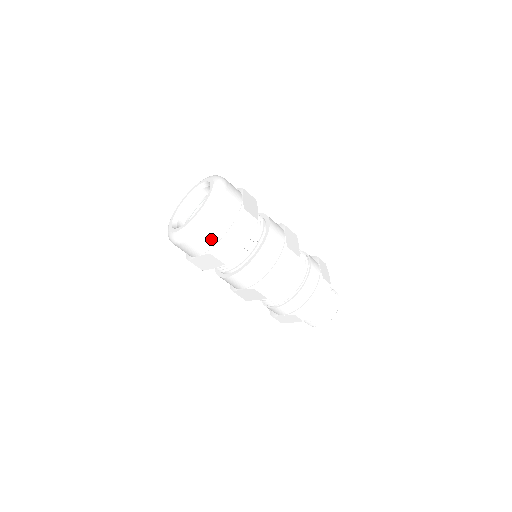
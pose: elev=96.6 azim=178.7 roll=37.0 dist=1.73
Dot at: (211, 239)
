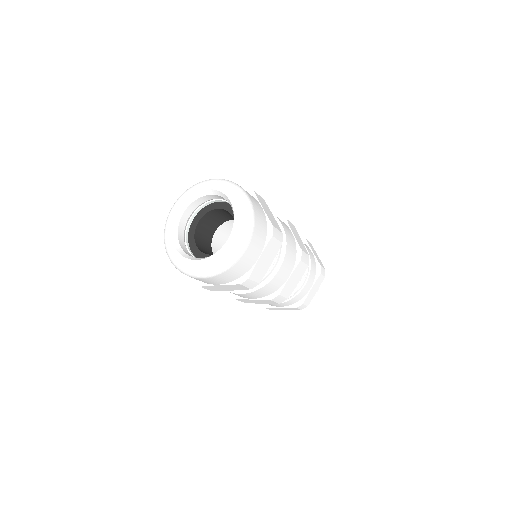
Dot at: occluded
